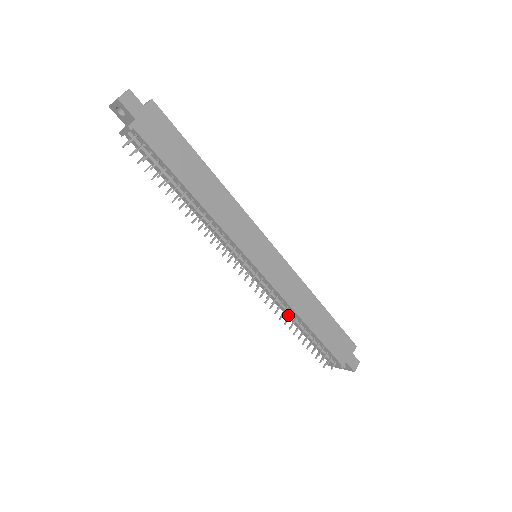
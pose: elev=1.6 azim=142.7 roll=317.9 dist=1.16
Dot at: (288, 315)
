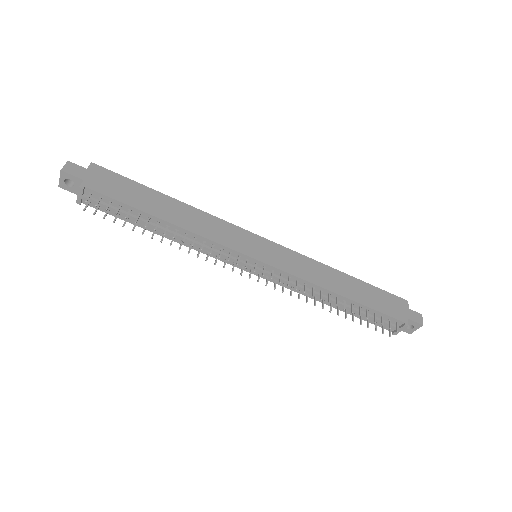
Dot at: occluded
